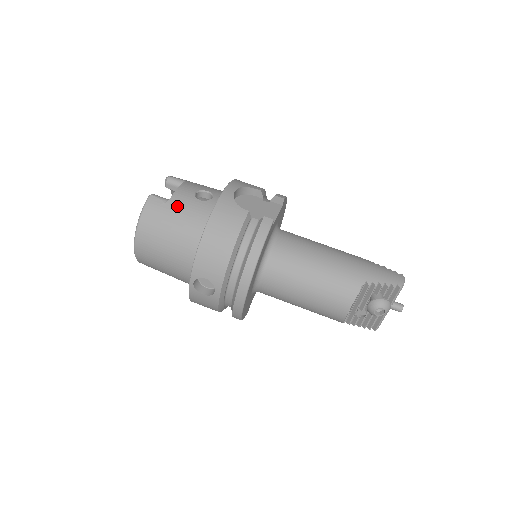
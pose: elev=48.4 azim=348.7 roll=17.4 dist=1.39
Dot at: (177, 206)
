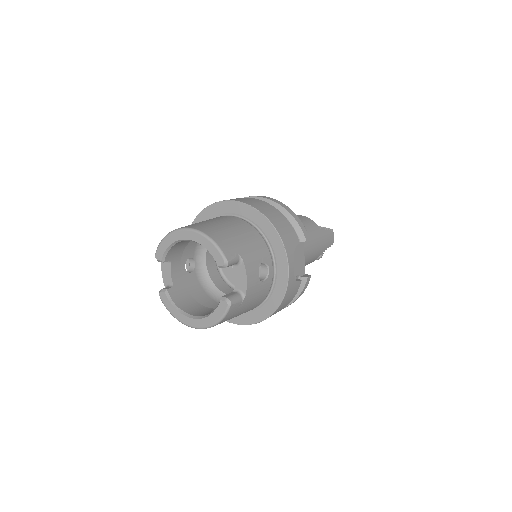
Dot at: (250, 300)
